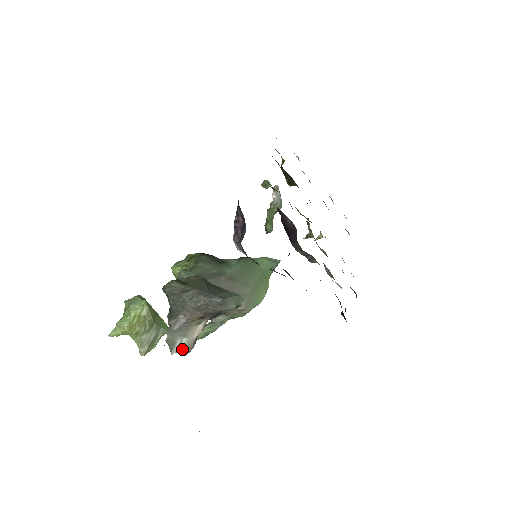
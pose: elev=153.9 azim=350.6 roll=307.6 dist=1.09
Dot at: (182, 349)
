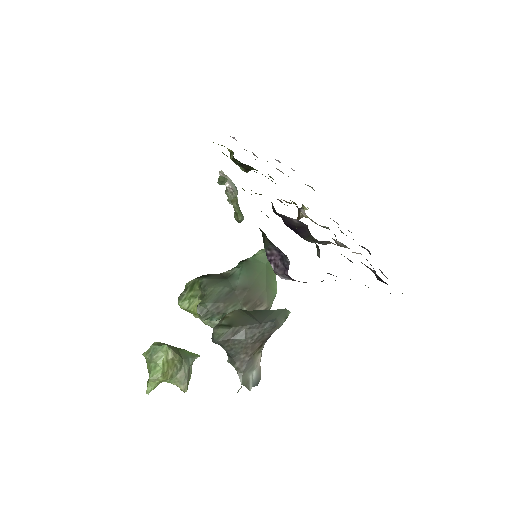
Dot at: (255, 381)
